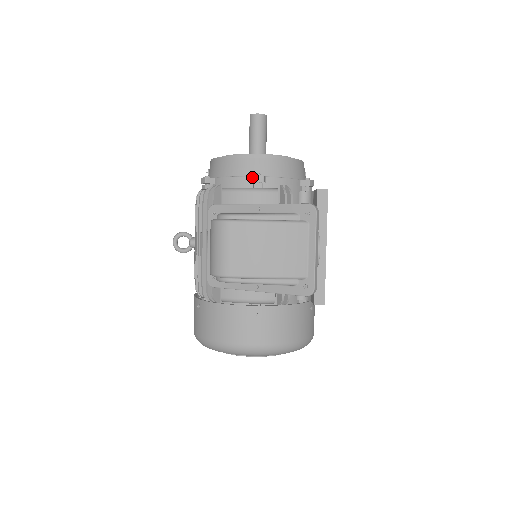
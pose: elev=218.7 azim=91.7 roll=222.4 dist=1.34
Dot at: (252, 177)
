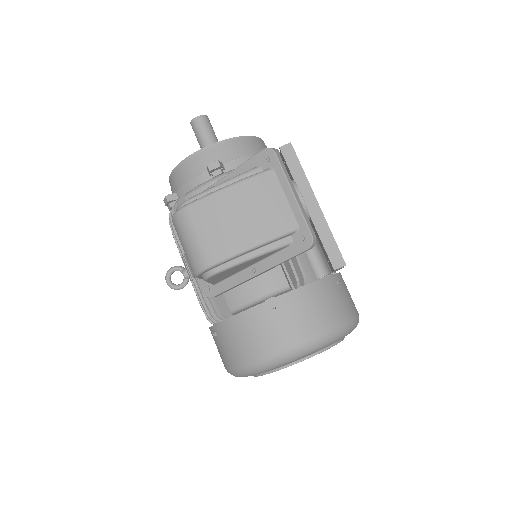
Dot at: (207, 168)
